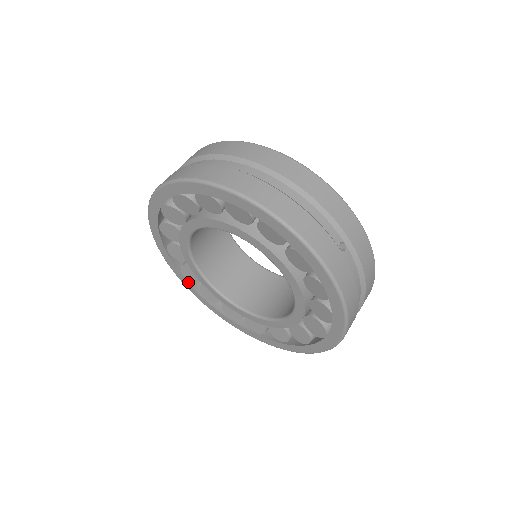
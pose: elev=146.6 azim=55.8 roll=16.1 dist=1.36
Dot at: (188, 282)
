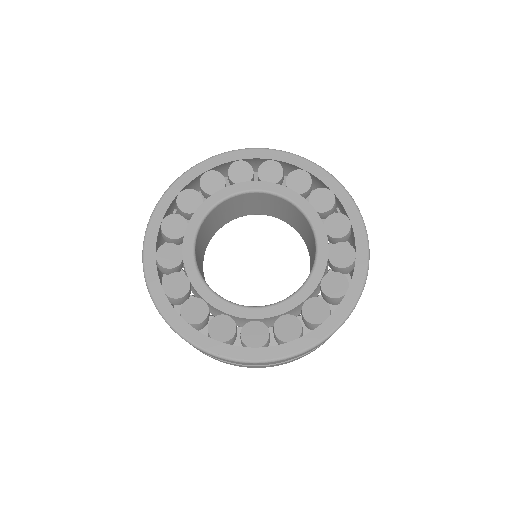
Dot at: (167, 299)
